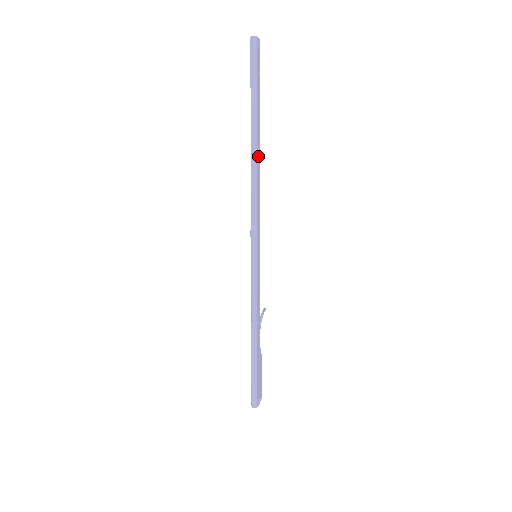
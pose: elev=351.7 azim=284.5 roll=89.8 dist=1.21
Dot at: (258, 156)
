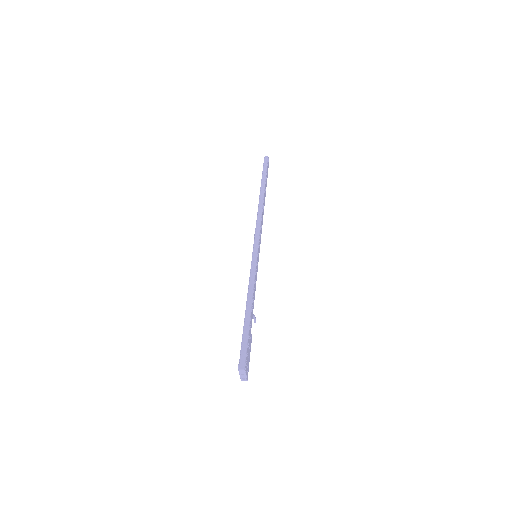
Dot at: (264, 203)
